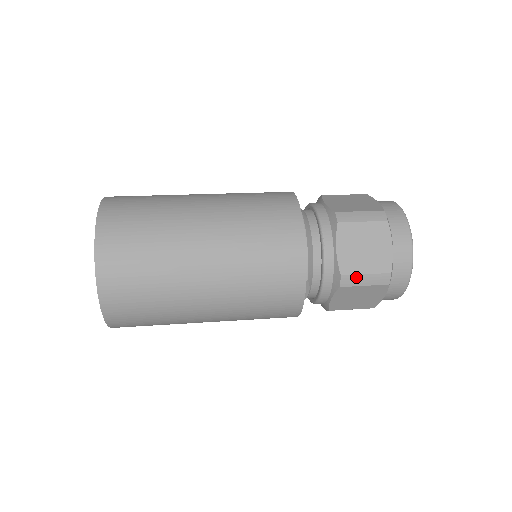
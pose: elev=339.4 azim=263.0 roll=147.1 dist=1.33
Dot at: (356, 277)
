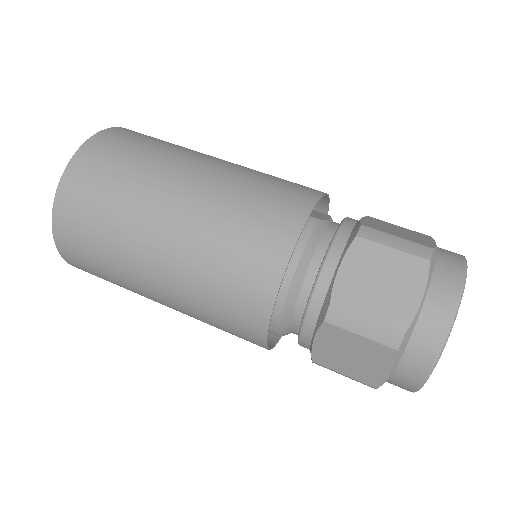
Dot at: (331, 370)
